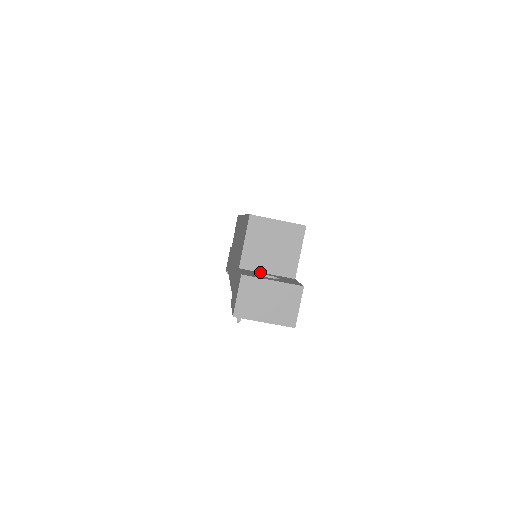
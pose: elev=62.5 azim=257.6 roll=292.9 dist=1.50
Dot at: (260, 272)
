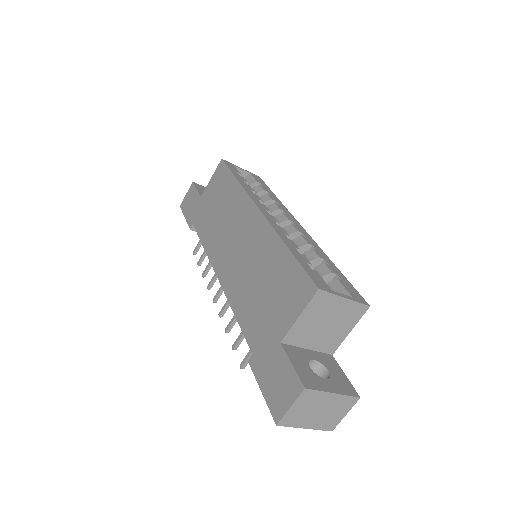
Dot at: (301, 348)
